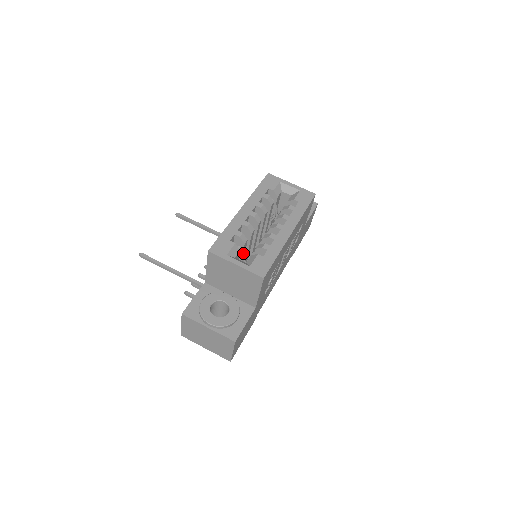
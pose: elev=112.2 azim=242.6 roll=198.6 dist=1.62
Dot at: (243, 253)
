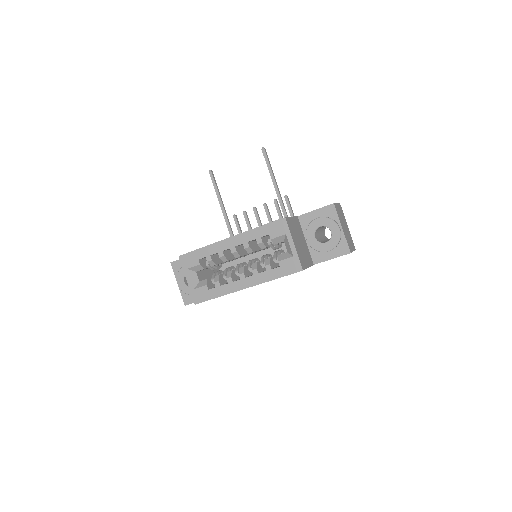
Dot at: (214, 267)
